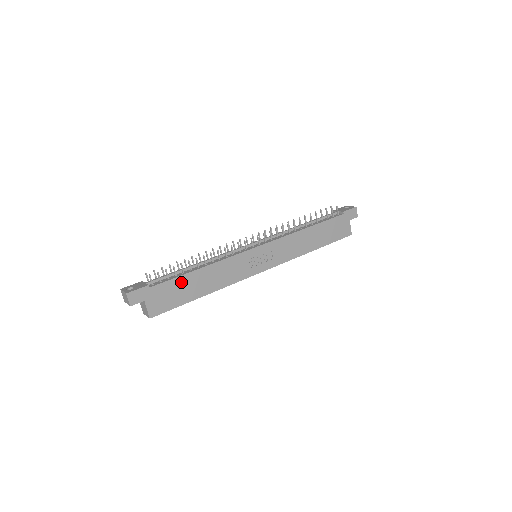
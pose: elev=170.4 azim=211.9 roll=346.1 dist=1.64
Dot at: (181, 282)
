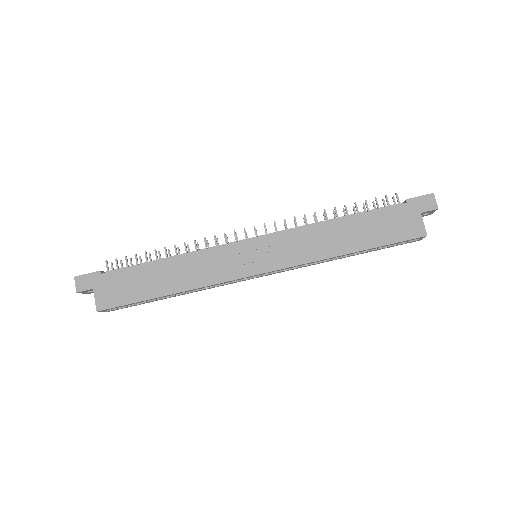
Dot at: (140, 273)
